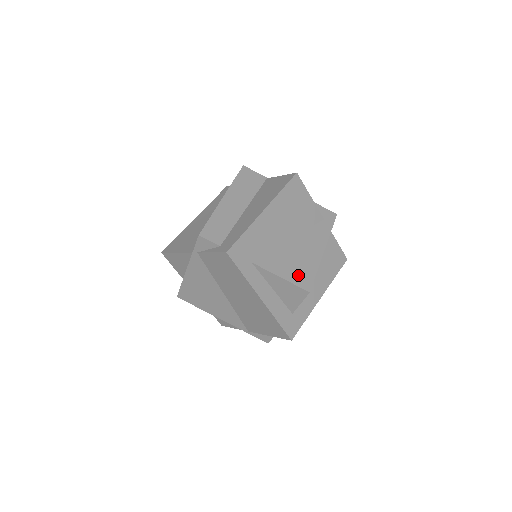
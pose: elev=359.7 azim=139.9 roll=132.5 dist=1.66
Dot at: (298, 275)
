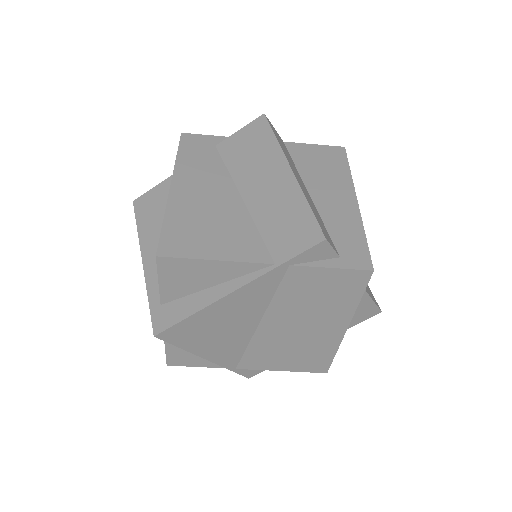
Dot at: (369, 290)
